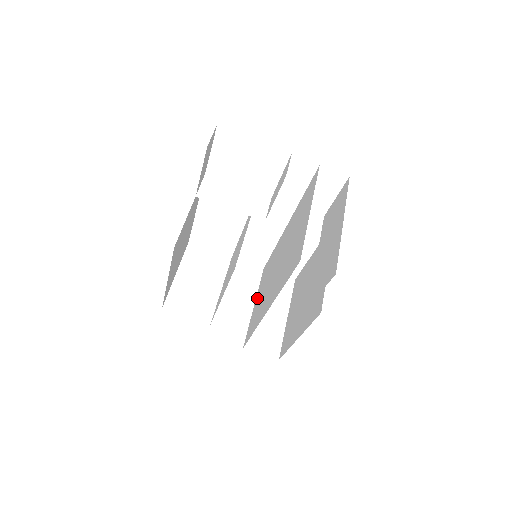
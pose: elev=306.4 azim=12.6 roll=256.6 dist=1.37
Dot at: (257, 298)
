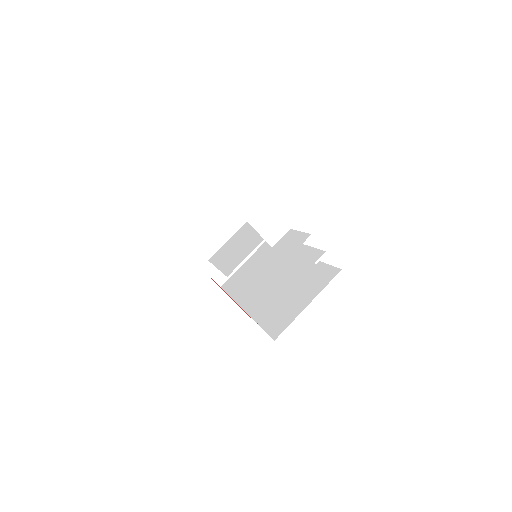
Dot at: (251, 259)
